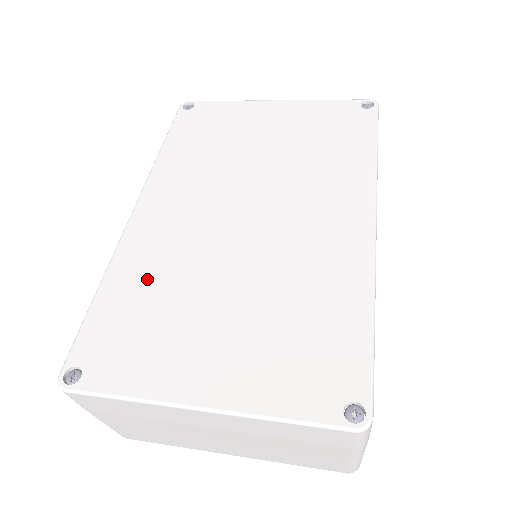
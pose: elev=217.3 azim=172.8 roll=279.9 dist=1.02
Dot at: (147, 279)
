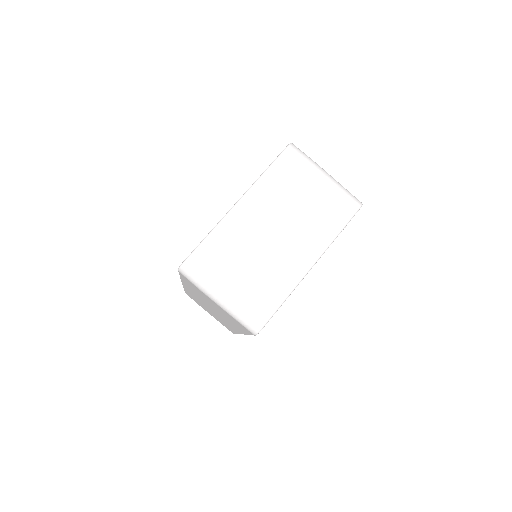
Dot at: occluded
